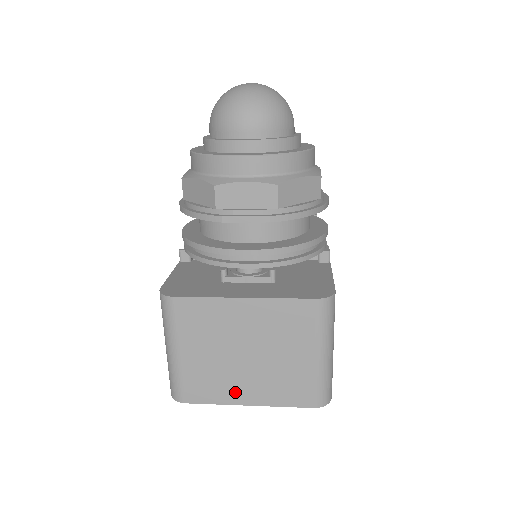
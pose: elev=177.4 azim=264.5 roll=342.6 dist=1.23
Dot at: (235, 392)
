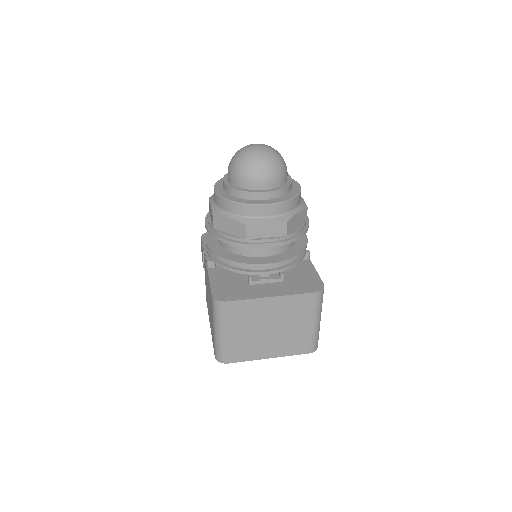
Dot at: (262, 352)
